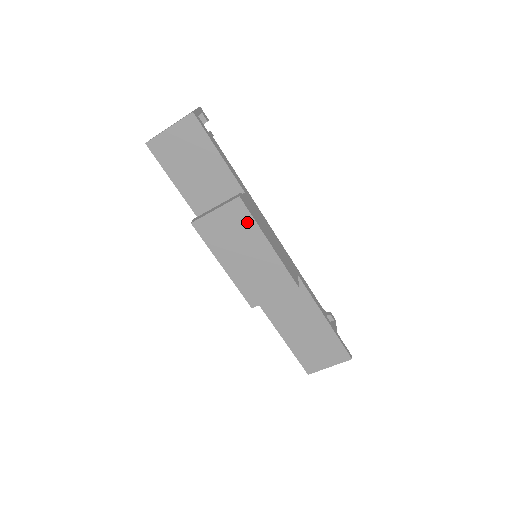
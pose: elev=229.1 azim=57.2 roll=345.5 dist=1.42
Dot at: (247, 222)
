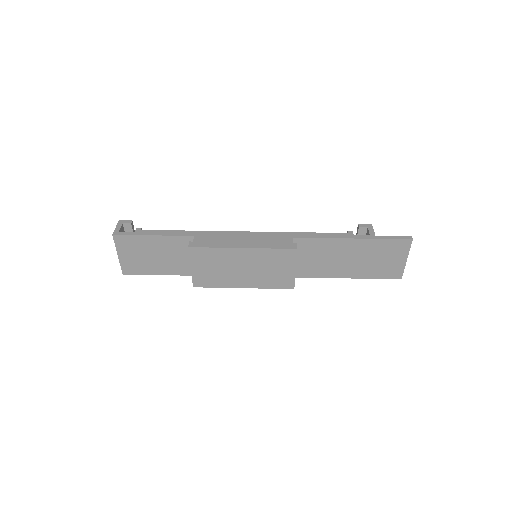
Dot at: (213, 253)
